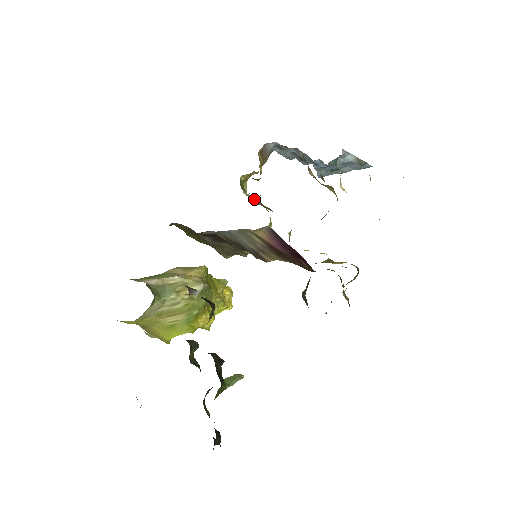
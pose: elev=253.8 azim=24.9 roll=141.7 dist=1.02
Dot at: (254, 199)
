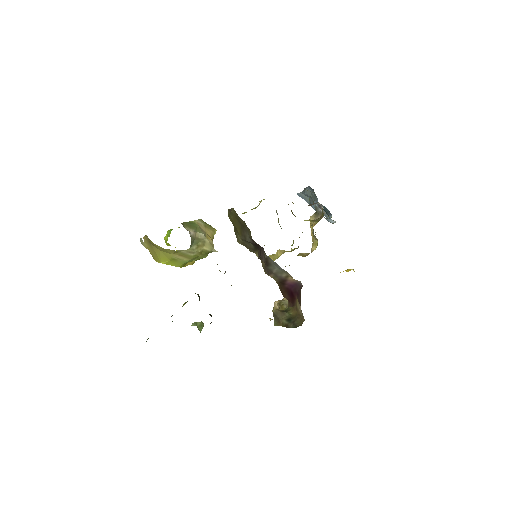
Dot at: occluded
